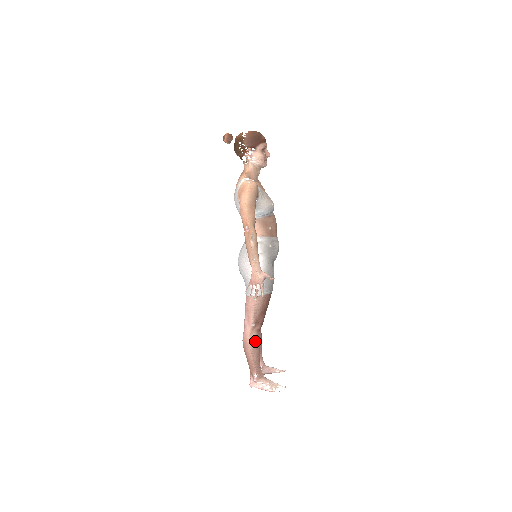
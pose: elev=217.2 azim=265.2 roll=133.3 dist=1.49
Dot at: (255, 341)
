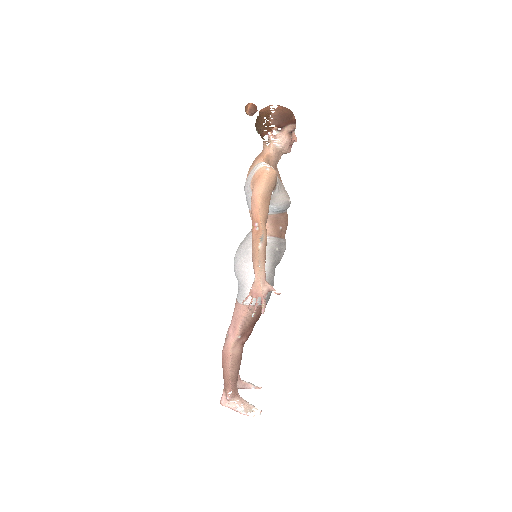
Dot at: (237, 355)
